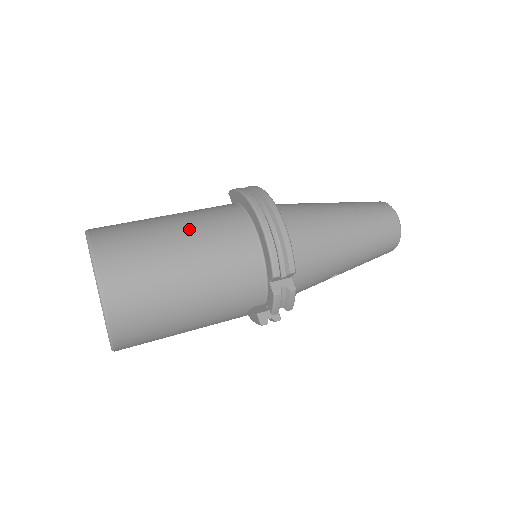
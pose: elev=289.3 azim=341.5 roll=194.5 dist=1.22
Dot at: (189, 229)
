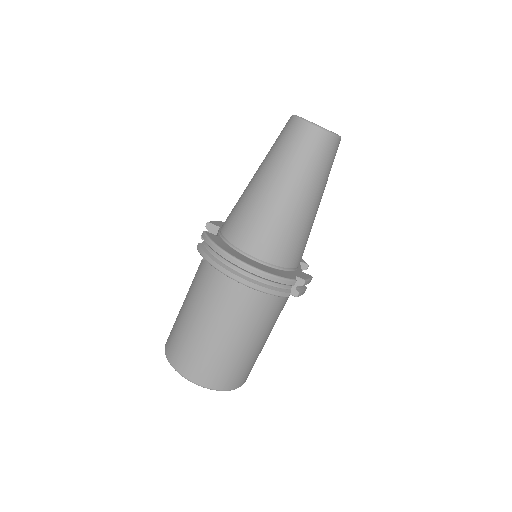
Dot at: (214, 321)
